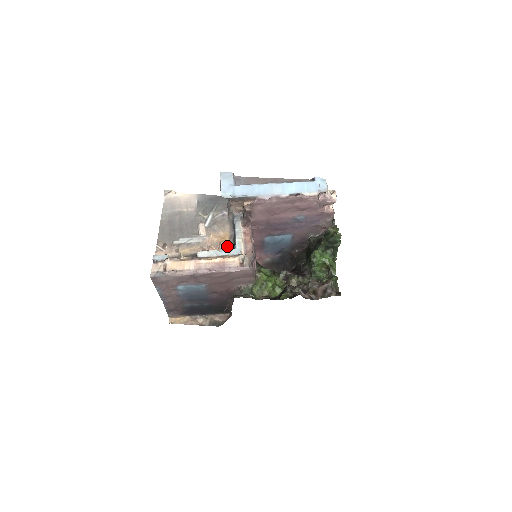
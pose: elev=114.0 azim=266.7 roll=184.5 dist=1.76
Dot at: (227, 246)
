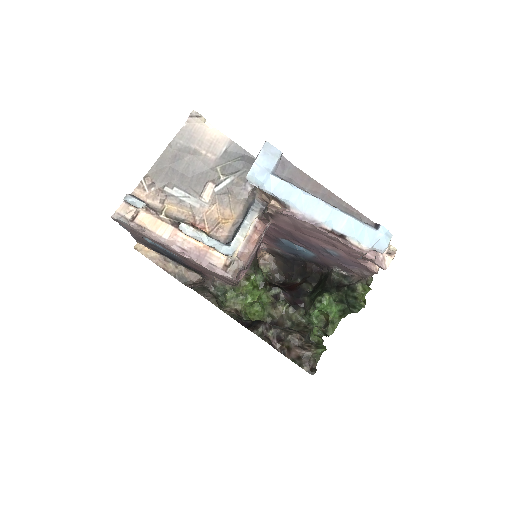
Dot at: (224, 233)
